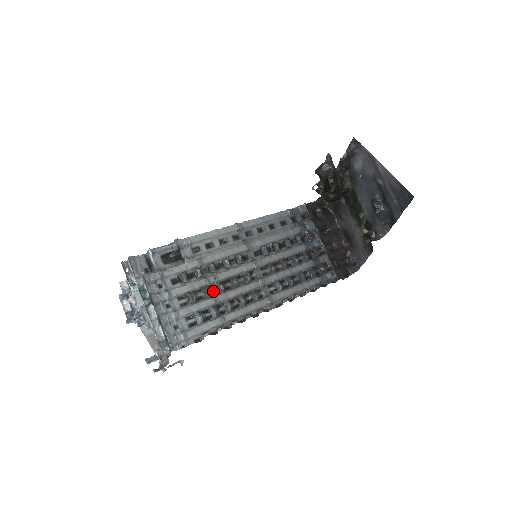
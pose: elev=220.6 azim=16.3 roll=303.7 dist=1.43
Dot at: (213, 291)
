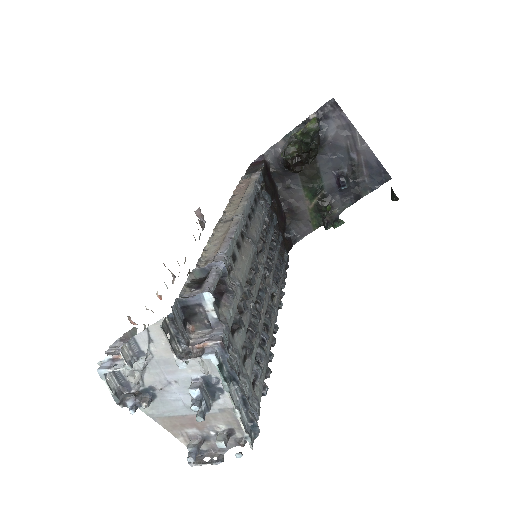
Dot at: occluded
